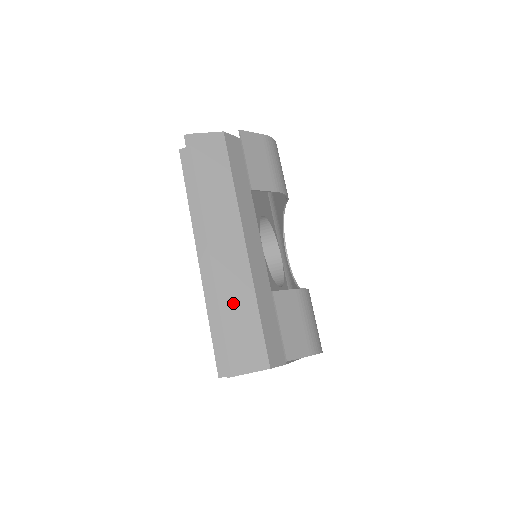
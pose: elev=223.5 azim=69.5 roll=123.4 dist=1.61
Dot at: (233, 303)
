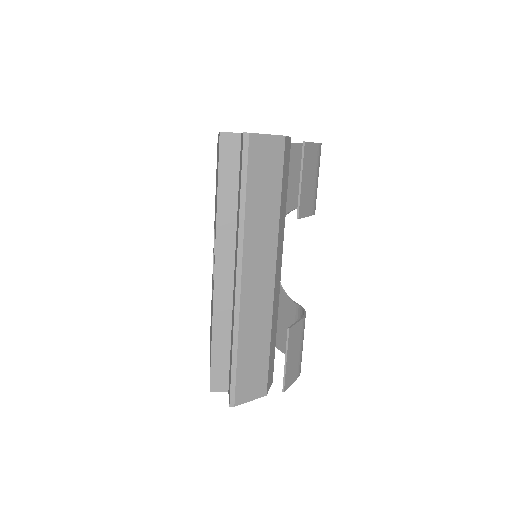
Dot at: (251, 337)
